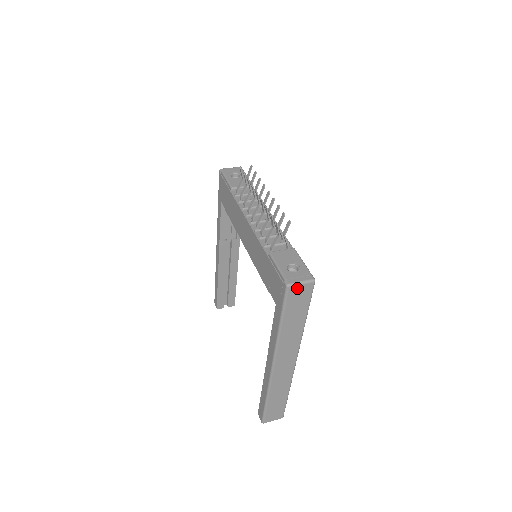
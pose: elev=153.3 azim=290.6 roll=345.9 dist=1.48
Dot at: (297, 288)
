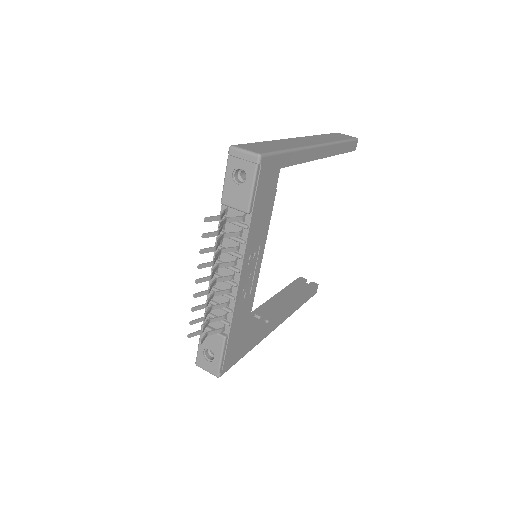
Dot at: occluded
